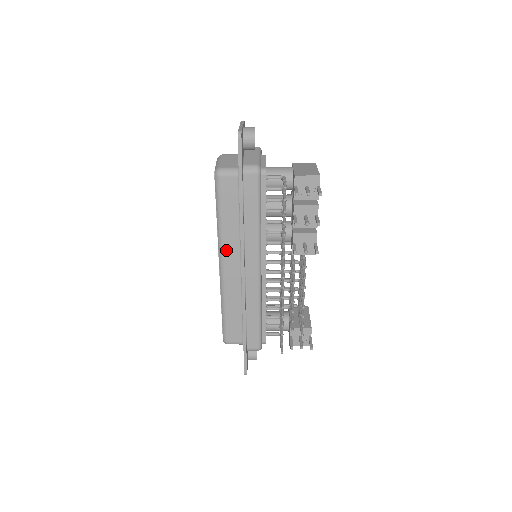
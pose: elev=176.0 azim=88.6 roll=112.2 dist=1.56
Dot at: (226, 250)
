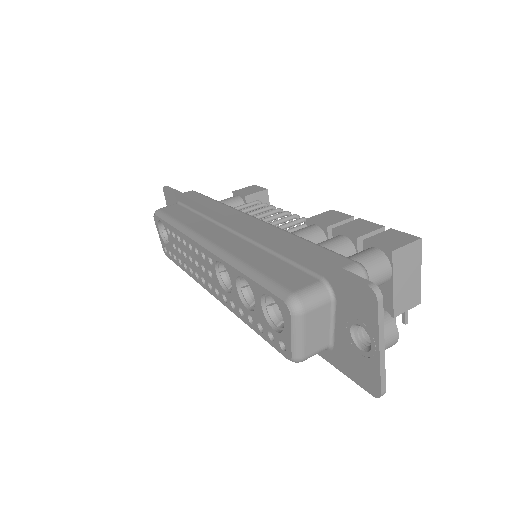
Dot at: occluded
